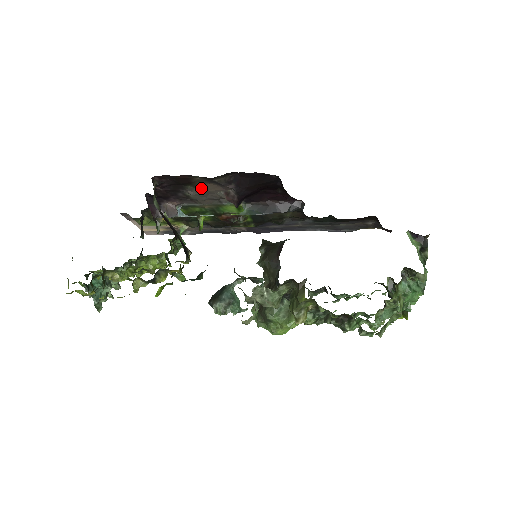
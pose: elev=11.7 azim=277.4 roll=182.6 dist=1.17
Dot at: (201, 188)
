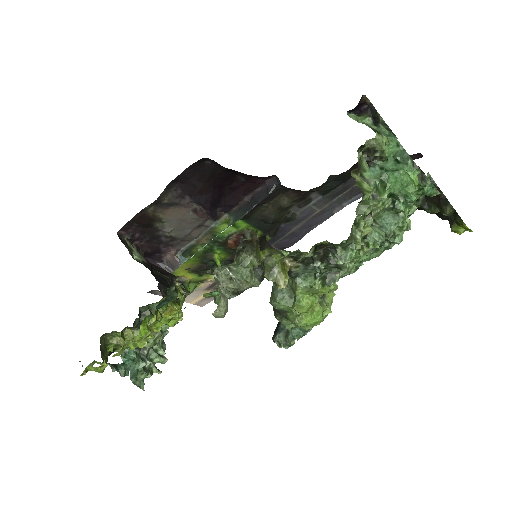
Dot at: (169, 220)
